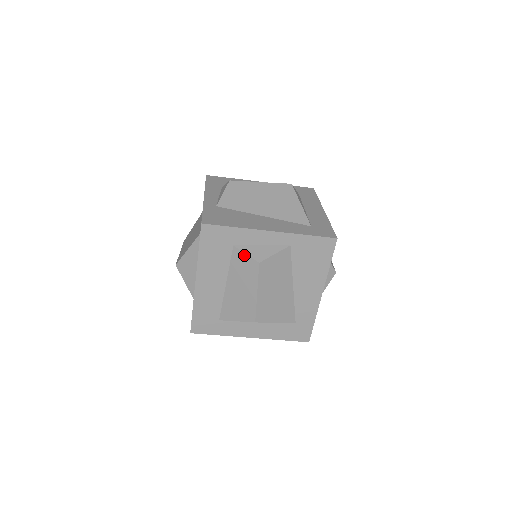
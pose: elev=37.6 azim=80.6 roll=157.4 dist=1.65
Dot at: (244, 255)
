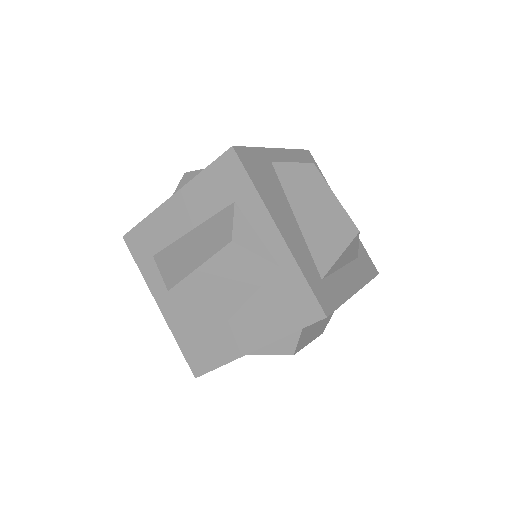
Dot at: (231, 220)
